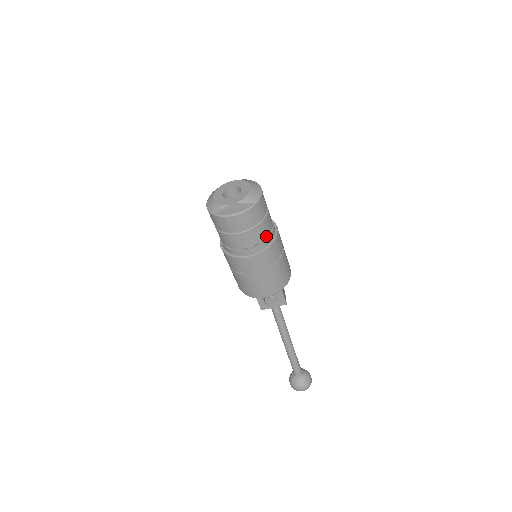
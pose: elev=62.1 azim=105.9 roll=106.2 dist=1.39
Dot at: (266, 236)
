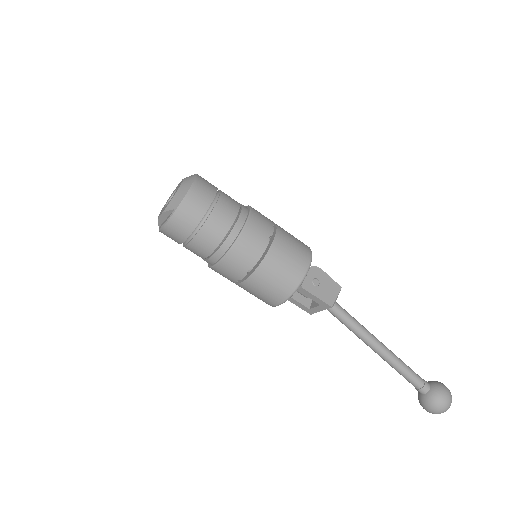
Dot at: (221, 239)
